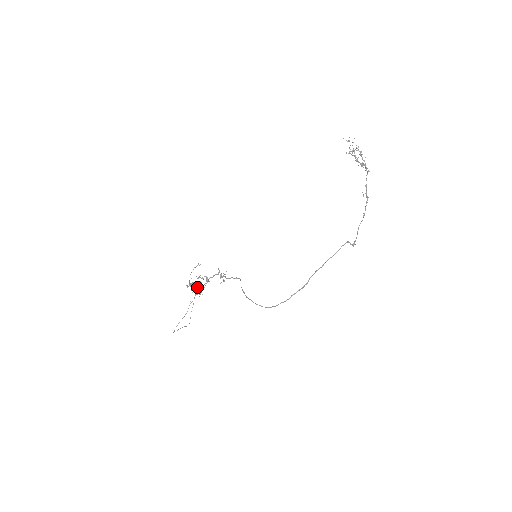
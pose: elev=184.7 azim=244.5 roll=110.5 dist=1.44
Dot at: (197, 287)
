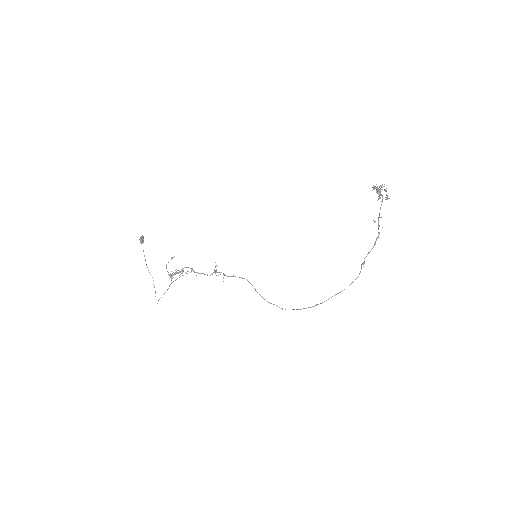
Dot at: (141, 243)
